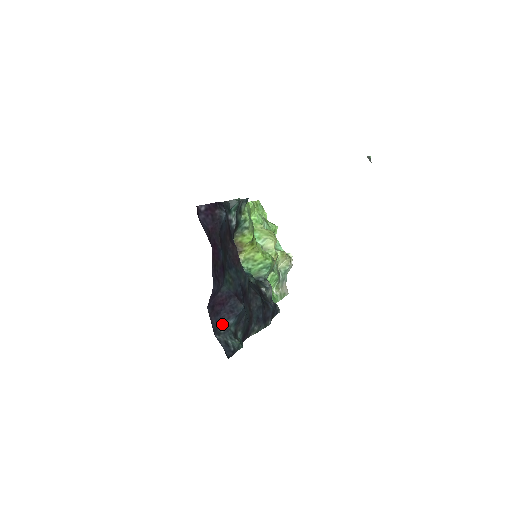
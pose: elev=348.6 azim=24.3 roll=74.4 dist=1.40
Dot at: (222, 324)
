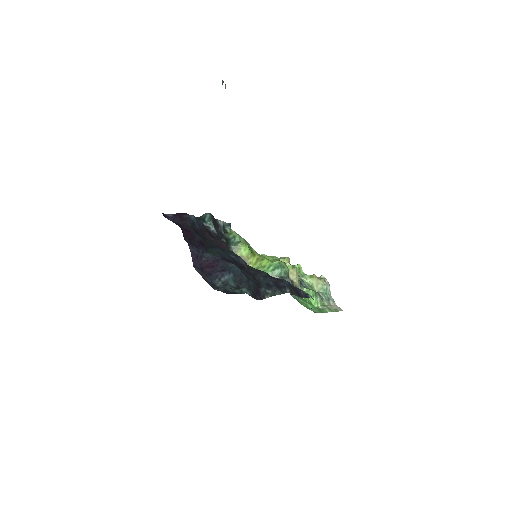
Dot at: (218, 282)
